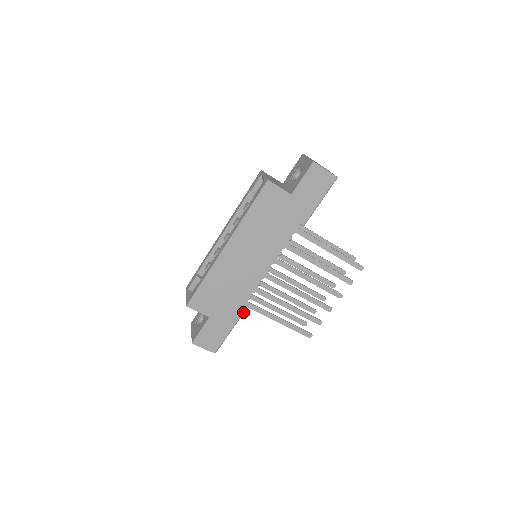
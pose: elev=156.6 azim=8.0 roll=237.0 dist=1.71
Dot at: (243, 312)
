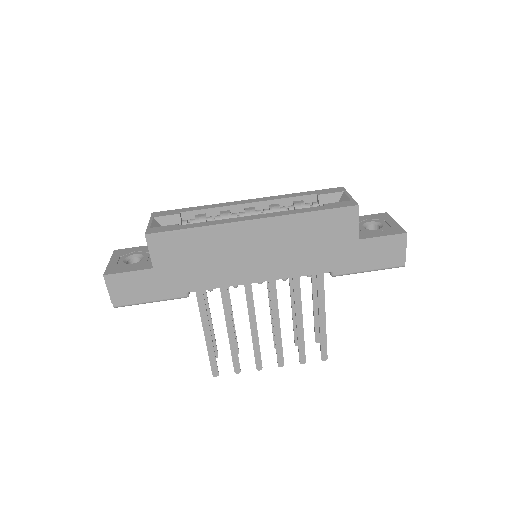
Dot at: occluded
